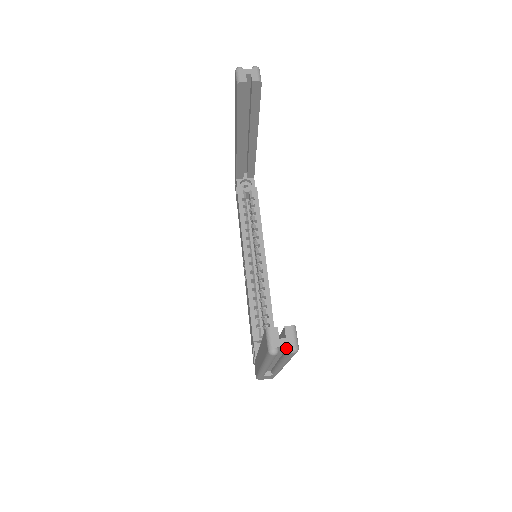
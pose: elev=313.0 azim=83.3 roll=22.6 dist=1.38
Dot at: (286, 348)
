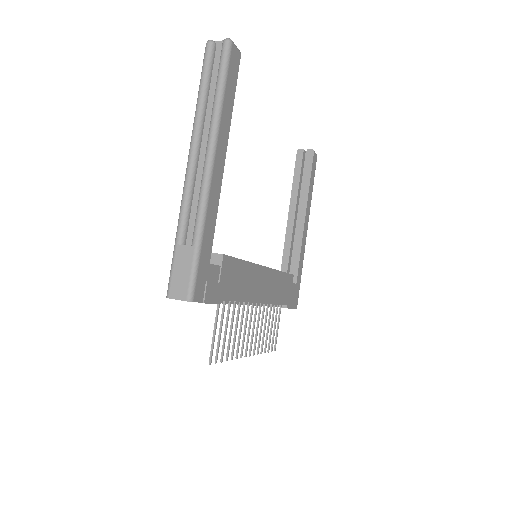
Dot at: (222, 53)
